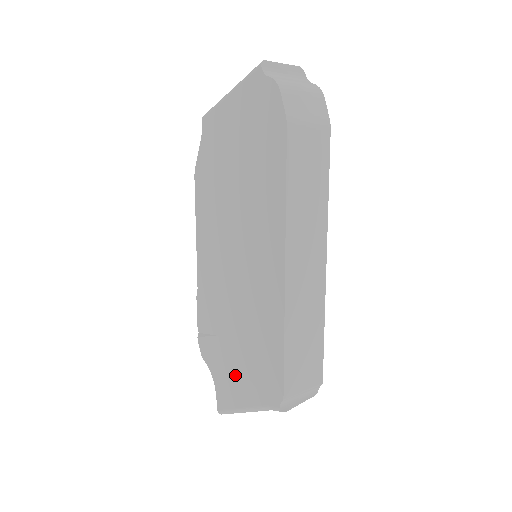
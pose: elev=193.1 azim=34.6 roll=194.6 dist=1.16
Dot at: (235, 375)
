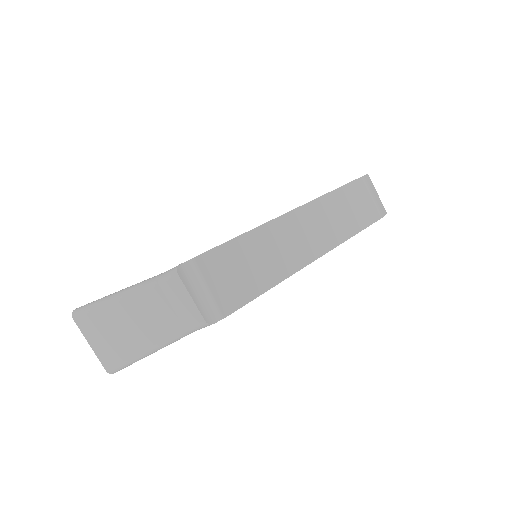
Dot at: occluded
